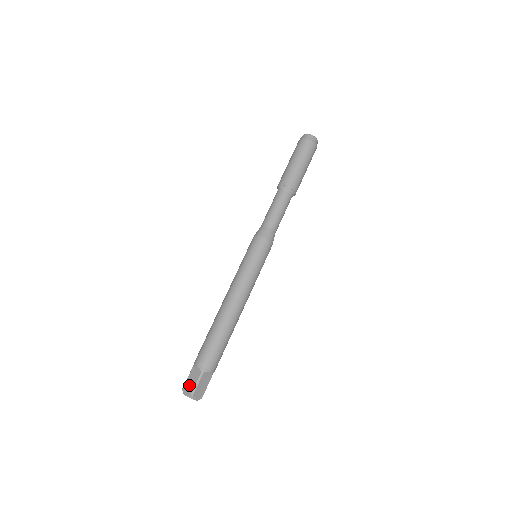
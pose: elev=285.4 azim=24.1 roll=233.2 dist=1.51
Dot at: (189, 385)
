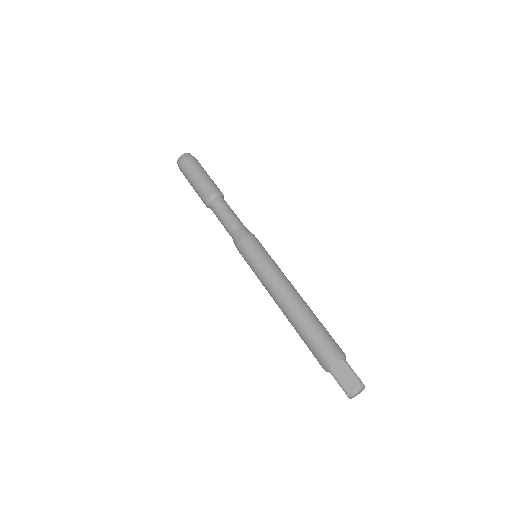
Dot at: (349, 382)
